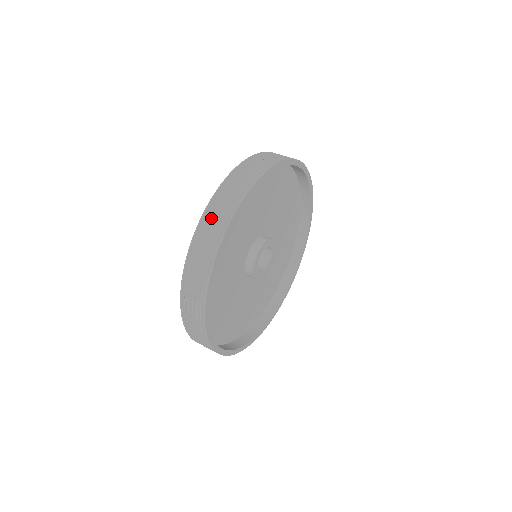
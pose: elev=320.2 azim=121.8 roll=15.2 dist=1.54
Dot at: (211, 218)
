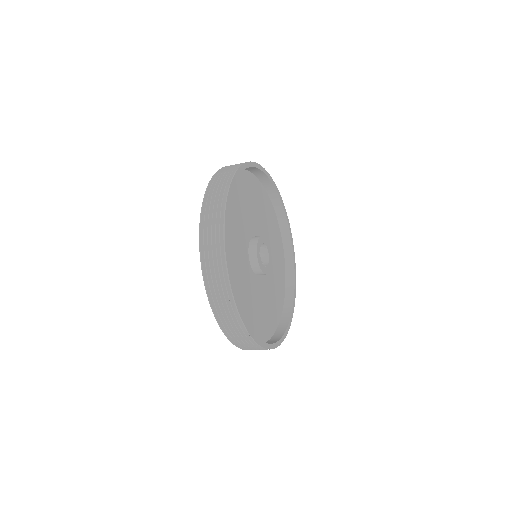
Dot at: occluded
